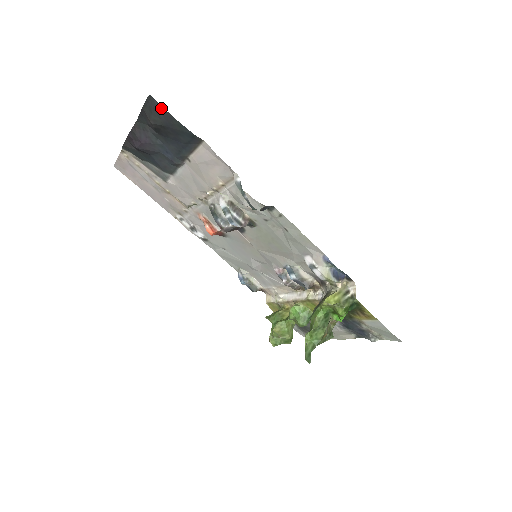
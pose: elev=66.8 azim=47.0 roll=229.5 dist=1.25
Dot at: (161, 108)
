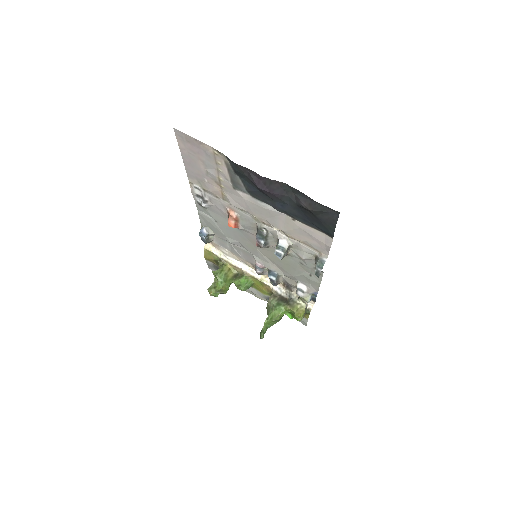
Dot at: (335, 219)
